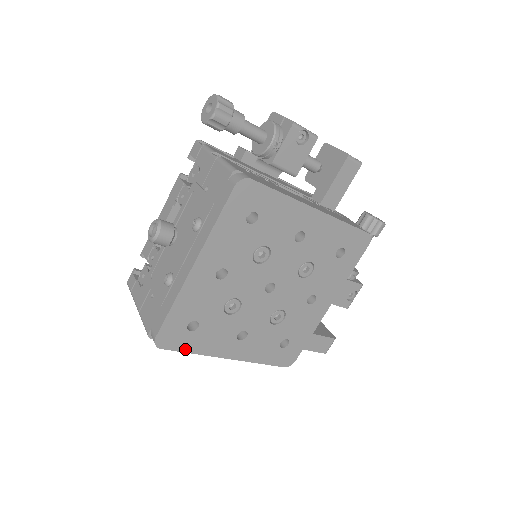
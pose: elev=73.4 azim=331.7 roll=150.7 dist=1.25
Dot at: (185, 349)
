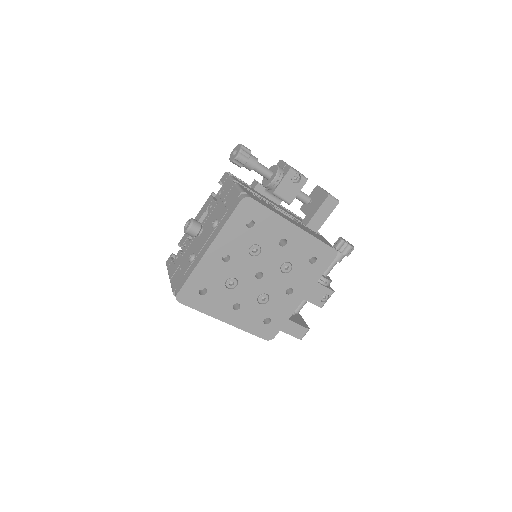
Dot at: (196, 307)
